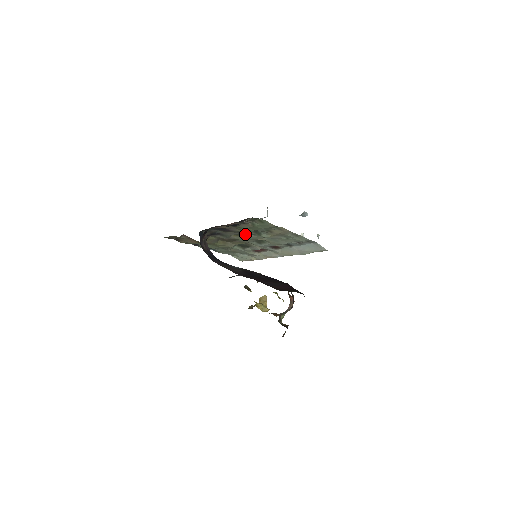
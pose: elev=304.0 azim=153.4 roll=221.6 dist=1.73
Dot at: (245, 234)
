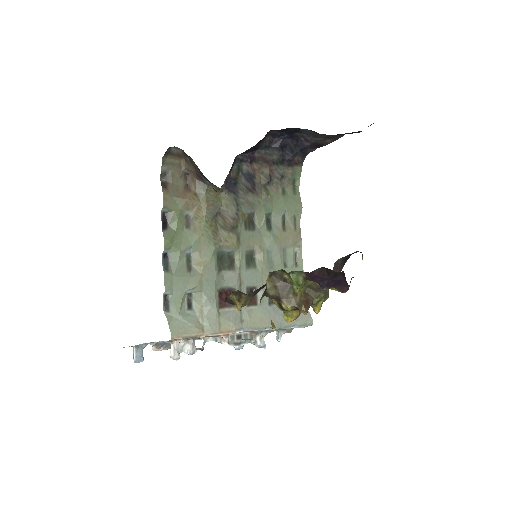
Dot at: (252, 222)
